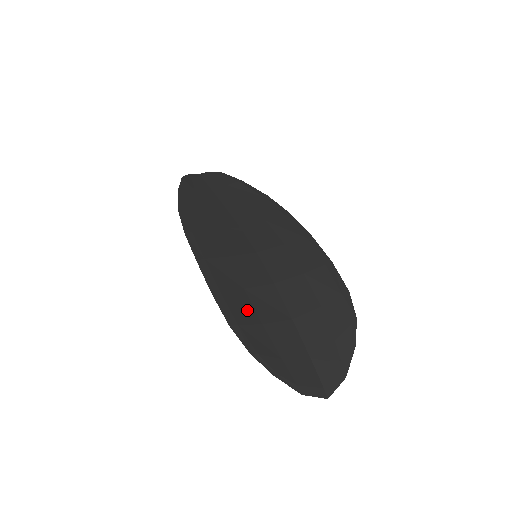
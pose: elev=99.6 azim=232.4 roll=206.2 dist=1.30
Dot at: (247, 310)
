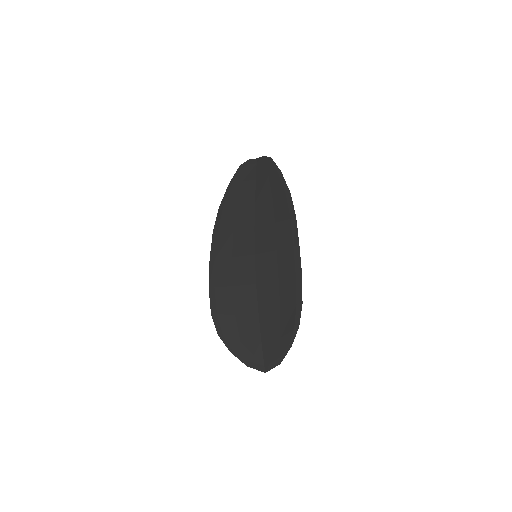
Dot at: (228, 303)
